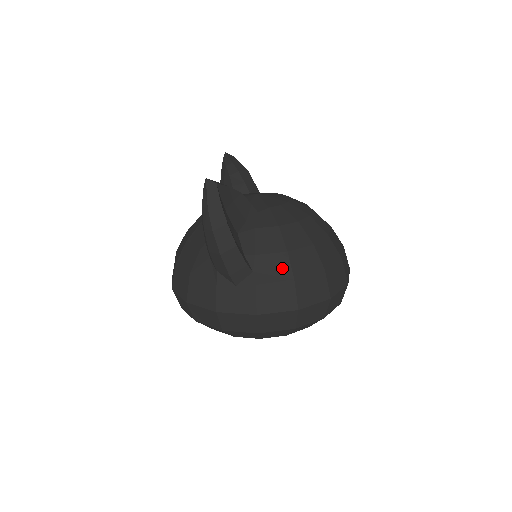
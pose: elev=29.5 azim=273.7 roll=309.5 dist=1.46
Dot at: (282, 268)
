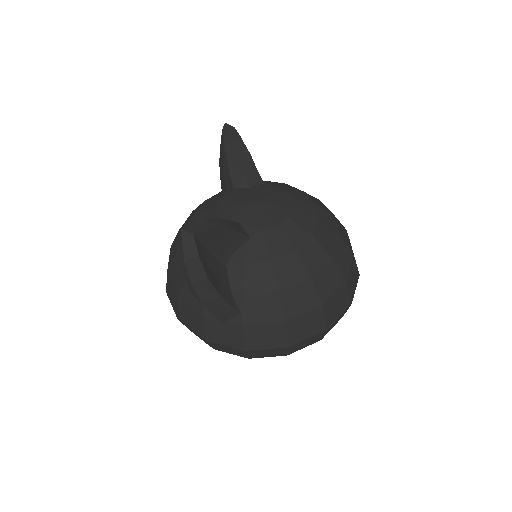
Dot at: (272, 309)
